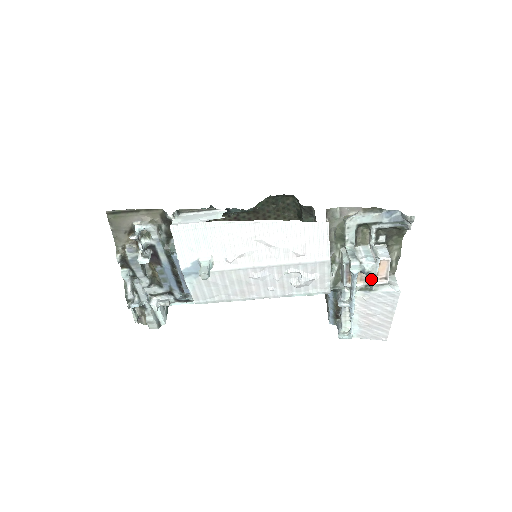
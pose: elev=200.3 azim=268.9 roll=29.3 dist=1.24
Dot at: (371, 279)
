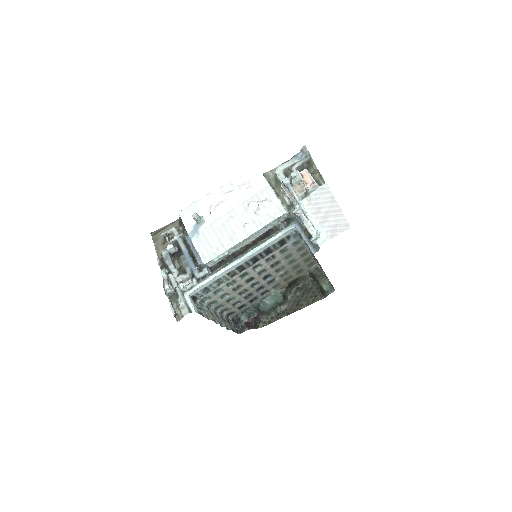
Dot at: (304, 187)
